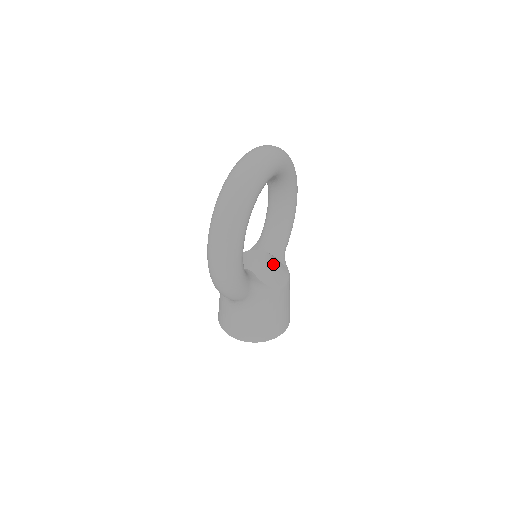
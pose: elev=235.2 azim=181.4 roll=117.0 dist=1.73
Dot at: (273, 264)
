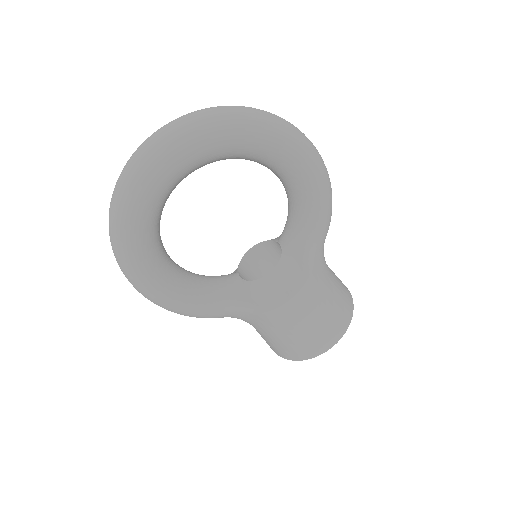
Dot at: (270, 272)
